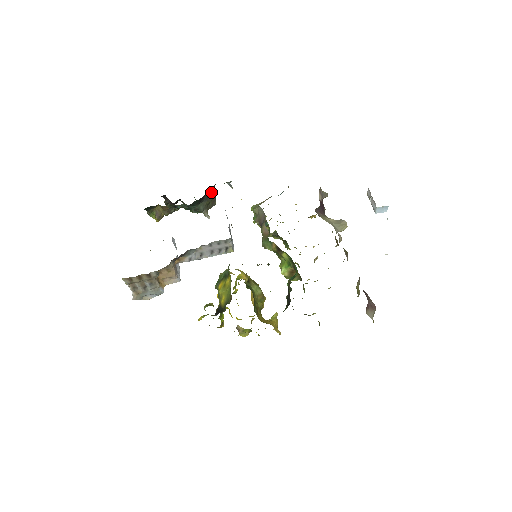
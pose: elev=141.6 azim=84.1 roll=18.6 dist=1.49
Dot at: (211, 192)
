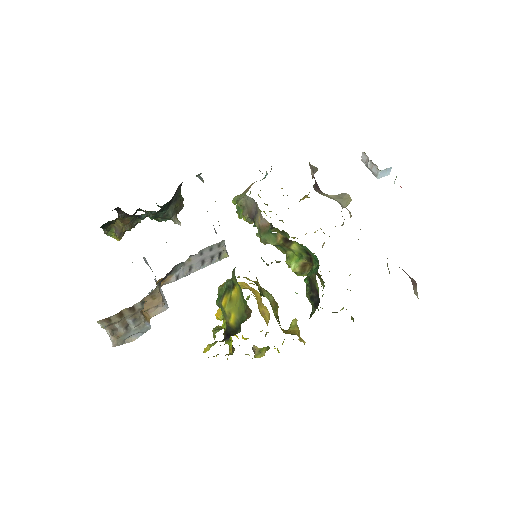
Dot at: (179, 191)
